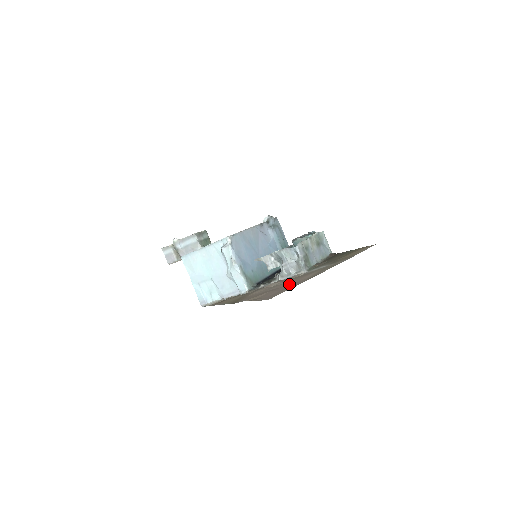
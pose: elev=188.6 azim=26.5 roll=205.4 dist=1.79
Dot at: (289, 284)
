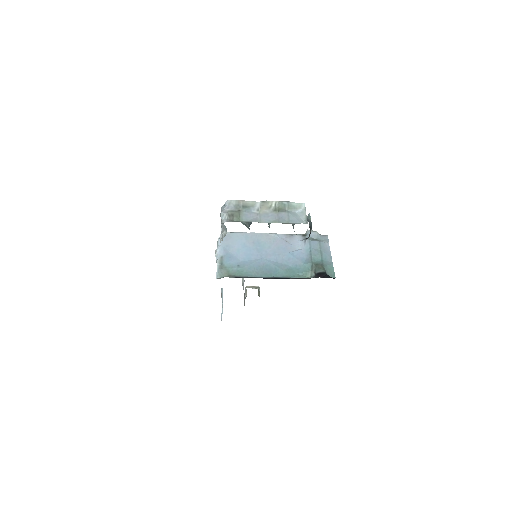
Dot at: occluded
